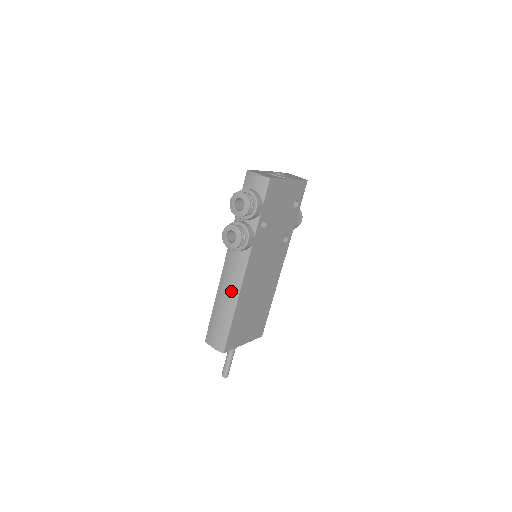
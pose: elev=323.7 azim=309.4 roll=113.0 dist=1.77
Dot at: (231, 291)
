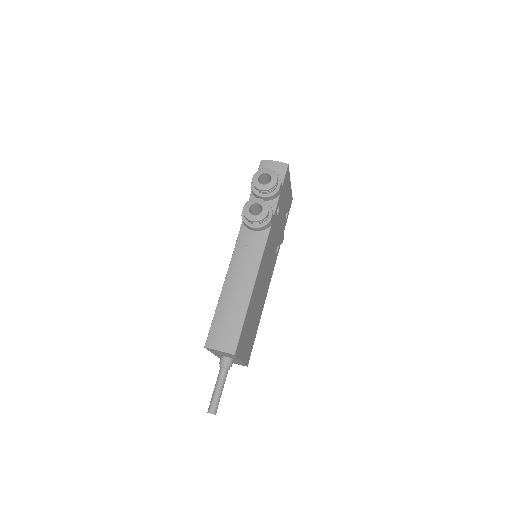
Dot at: (246, 276)
